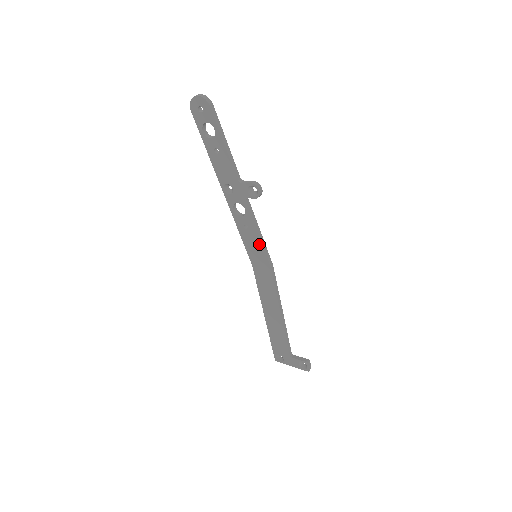
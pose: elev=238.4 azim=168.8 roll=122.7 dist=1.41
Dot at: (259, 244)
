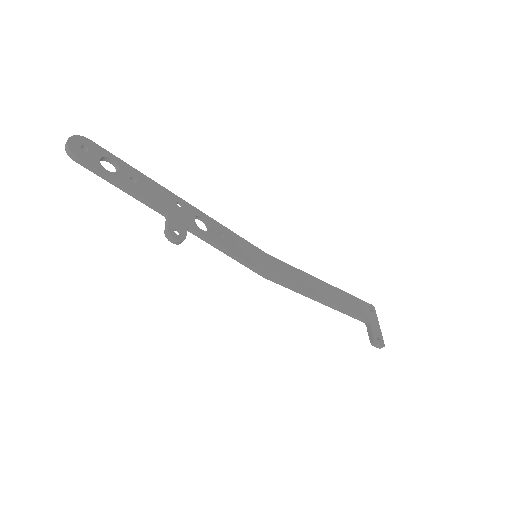
Dot at: (238, 258)
